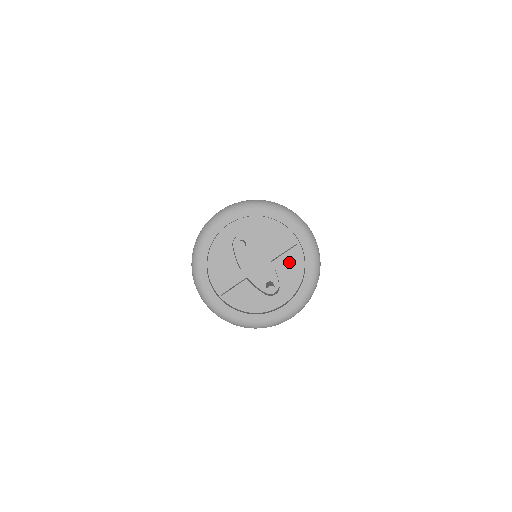
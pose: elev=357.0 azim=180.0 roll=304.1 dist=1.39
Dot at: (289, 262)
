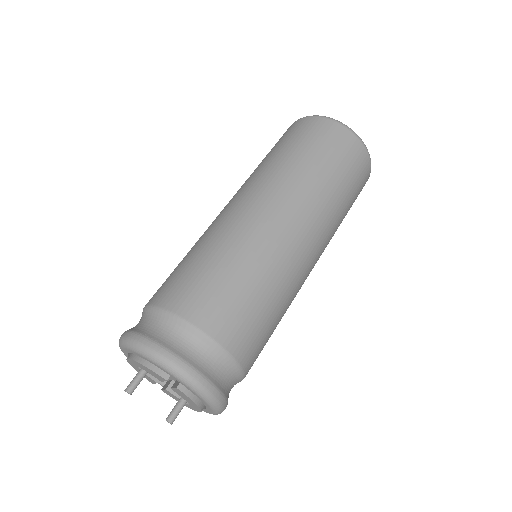
Dot at: (181, 394)
